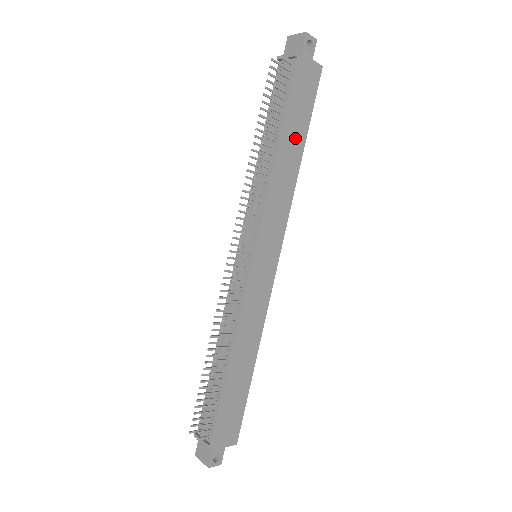
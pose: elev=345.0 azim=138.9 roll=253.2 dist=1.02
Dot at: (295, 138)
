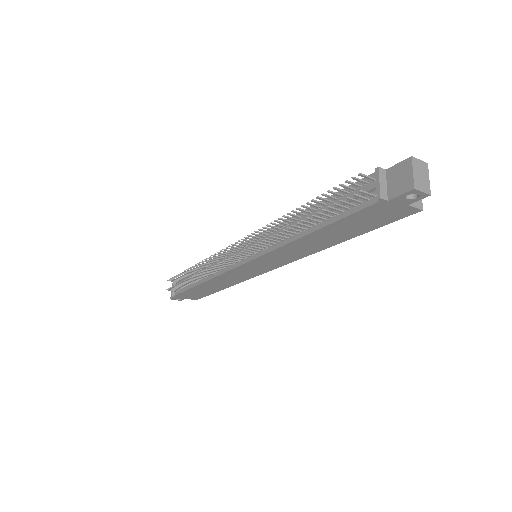
Dot at: (336, 235)
